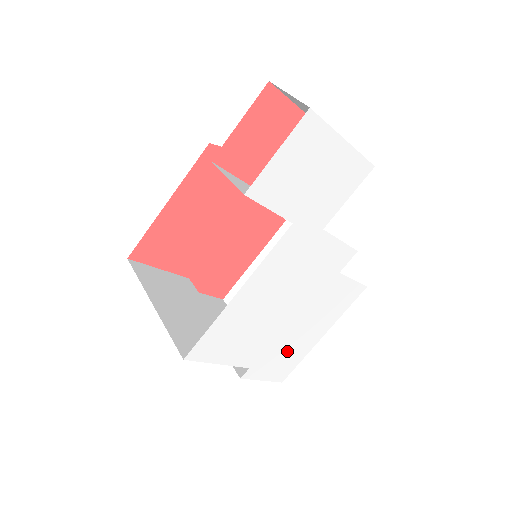
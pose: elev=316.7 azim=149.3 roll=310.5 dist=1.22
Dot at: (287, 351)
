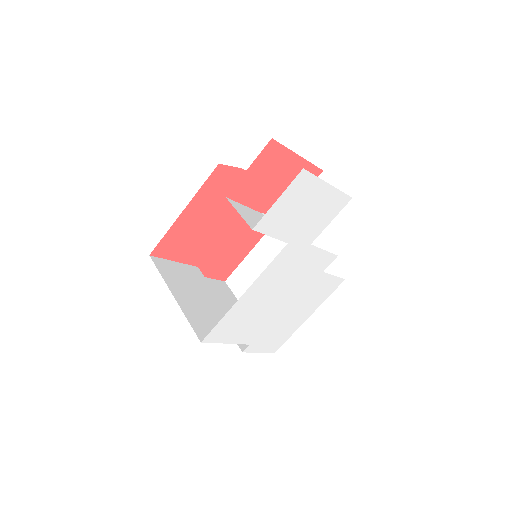
Dot at: (280, 330)
